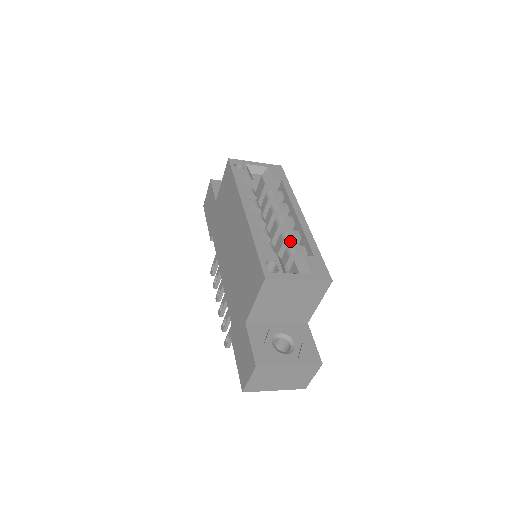
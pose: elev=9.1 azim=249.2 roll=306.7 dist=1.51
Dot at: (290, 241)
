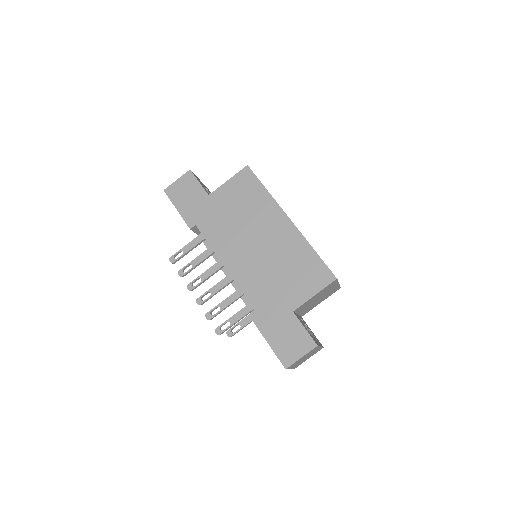
Dot at: occluded
